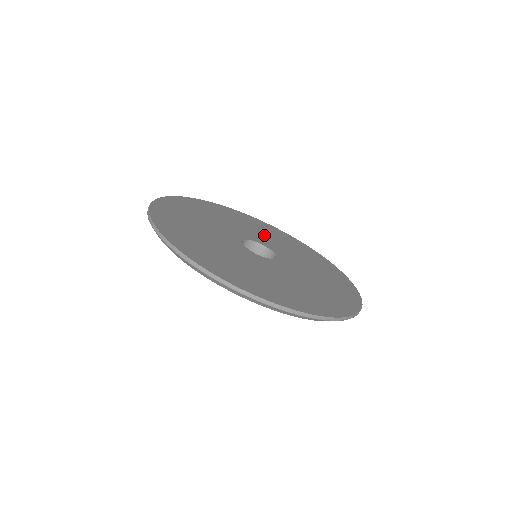
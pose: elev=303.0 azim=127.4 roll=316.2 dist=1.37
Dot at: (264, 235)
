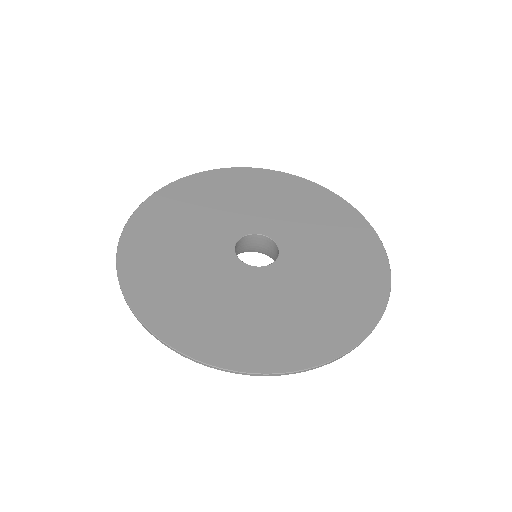
Dot at: (287, 213)
